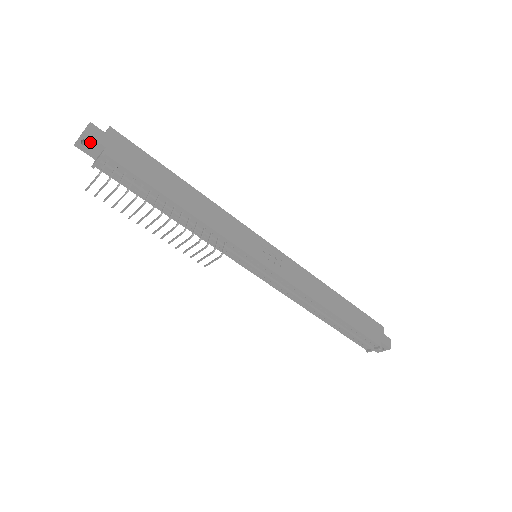
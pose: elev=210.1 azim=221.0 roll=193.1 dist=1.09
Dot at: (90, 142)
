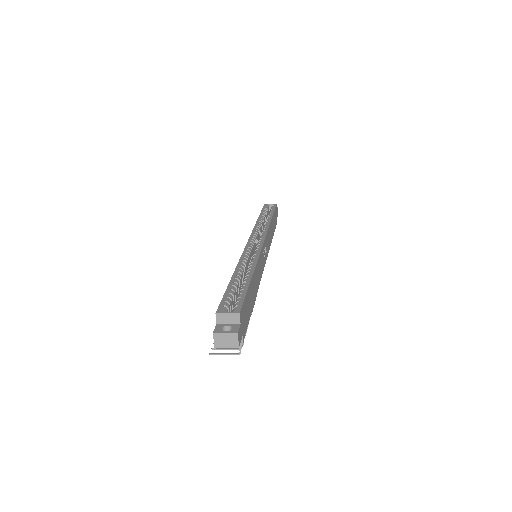
Dot at: occluded
